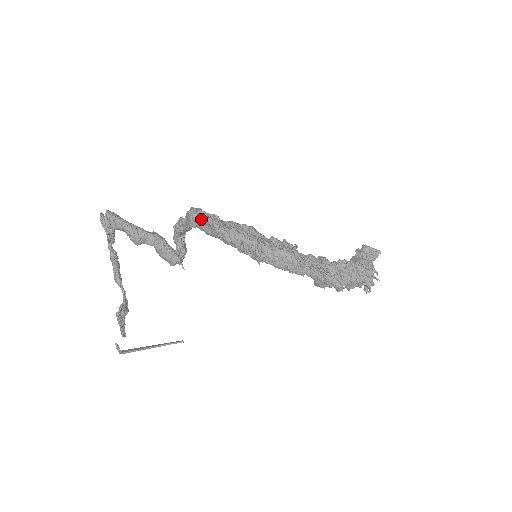
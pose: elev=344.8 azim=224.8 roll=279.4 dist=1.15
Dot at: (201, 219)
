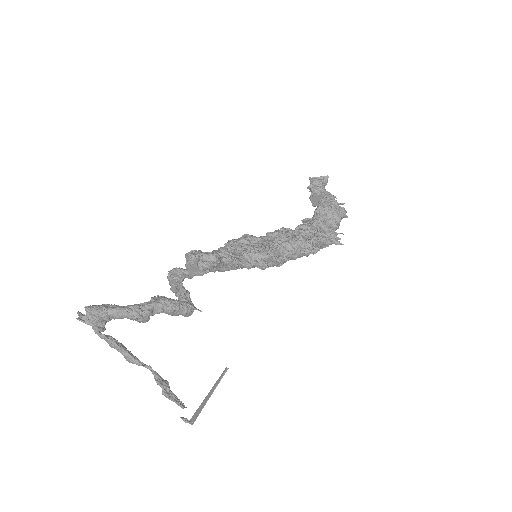
Dot at: (215, 265)
